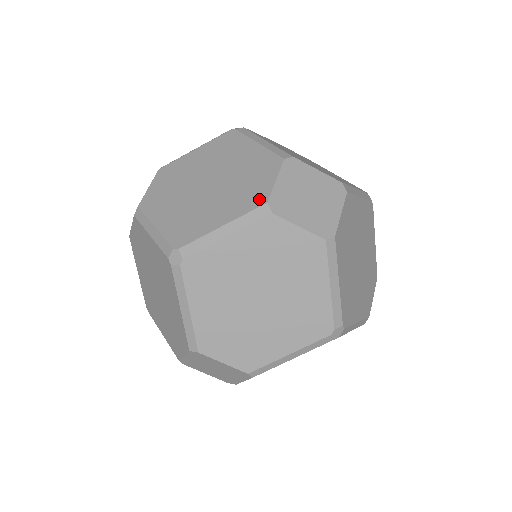
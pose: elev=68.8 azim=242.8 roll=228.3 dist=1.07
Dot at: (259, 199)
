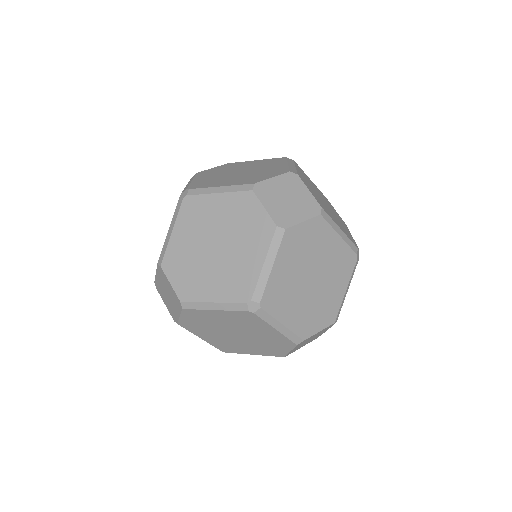
Dot at: occluded
